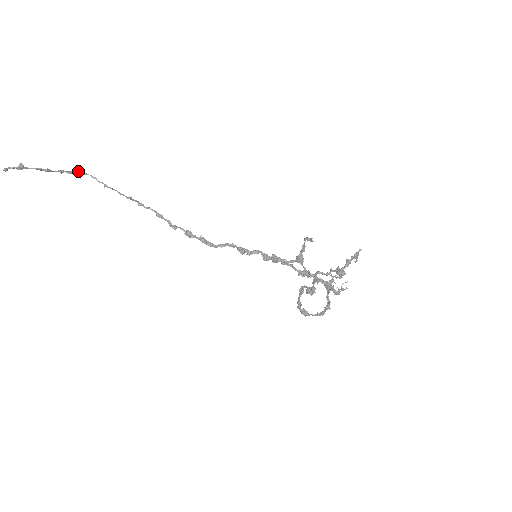
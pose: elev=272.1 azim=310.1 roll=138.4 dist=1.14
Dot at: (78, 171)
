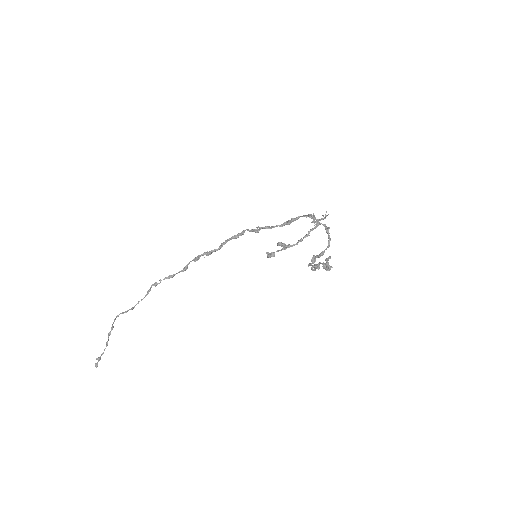
Dot at: (113, 323)
